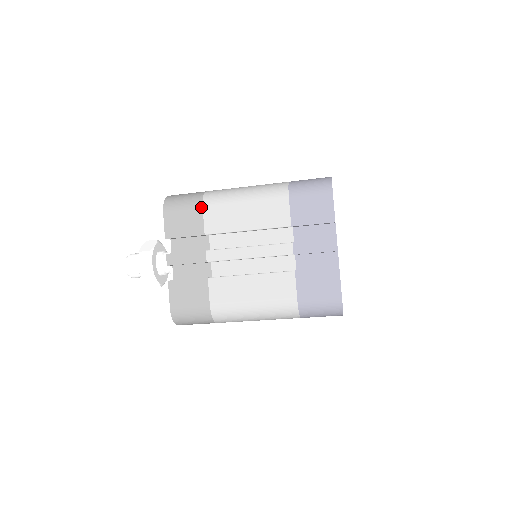
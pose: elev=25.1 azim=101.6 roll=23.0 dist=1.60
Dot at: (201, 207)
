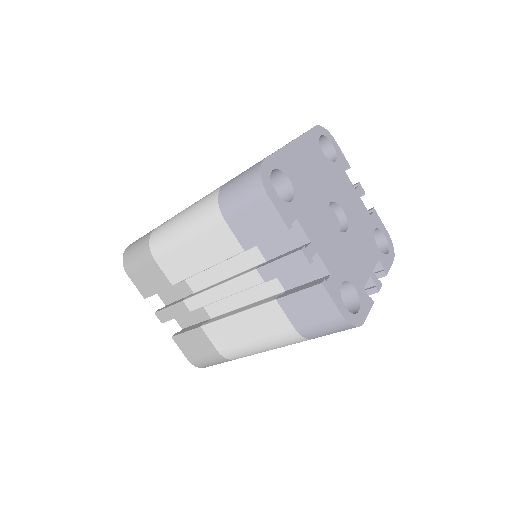
Dot at: (152, 258)
